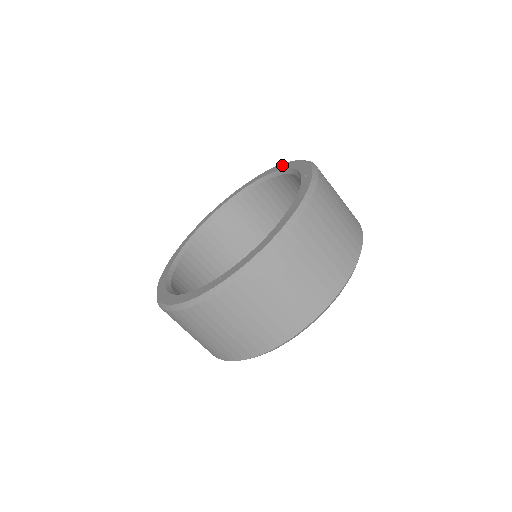
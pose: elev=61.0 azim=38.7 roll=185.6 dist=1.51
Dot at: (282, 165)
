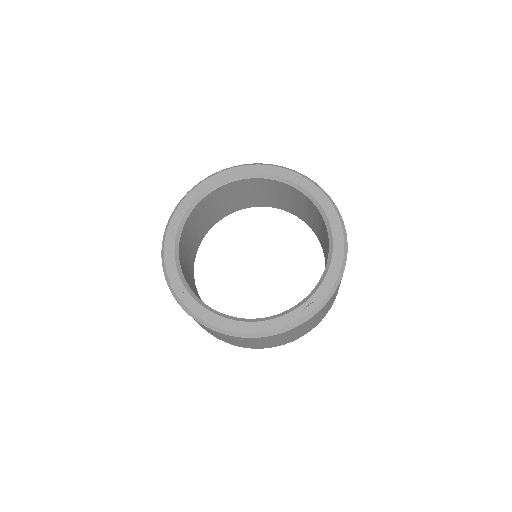
Dot at: (340, 242)
